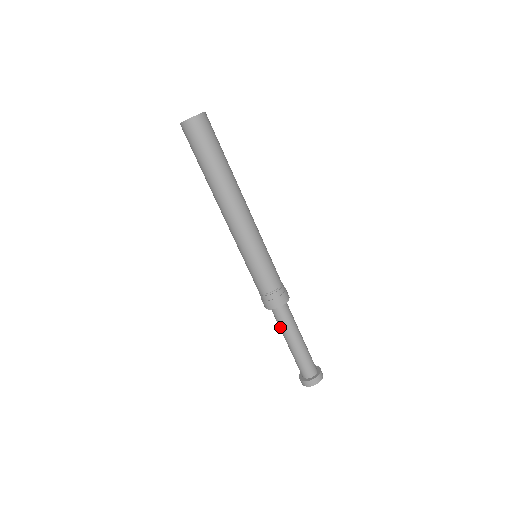
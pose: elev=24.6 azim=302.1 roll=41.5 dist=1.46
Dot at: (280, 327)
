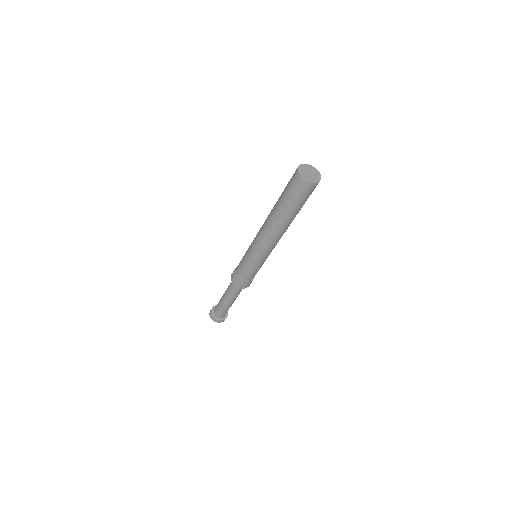
Dot at: (230, 293)
